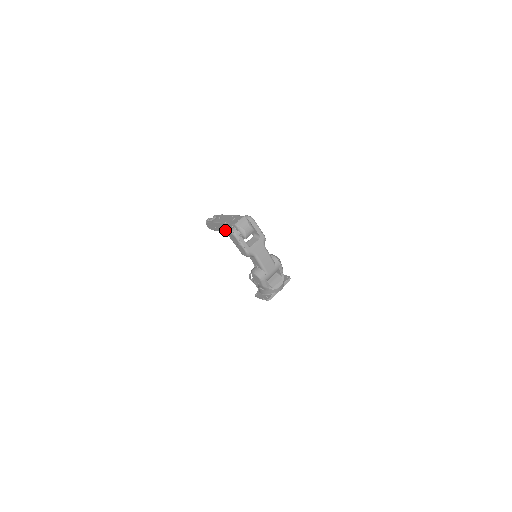
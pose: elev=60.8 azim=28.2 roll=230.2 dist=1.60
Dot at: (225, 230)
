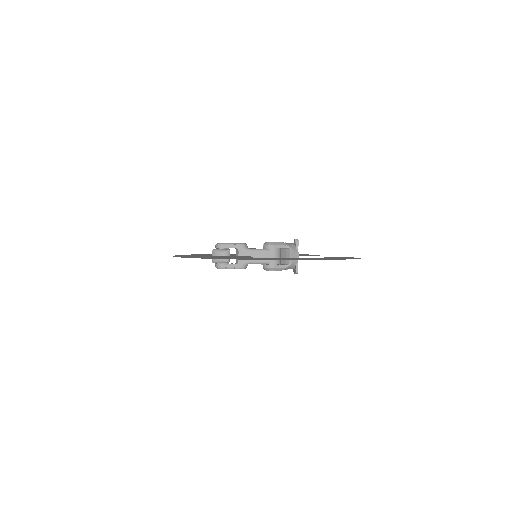
Dot at: occluded
